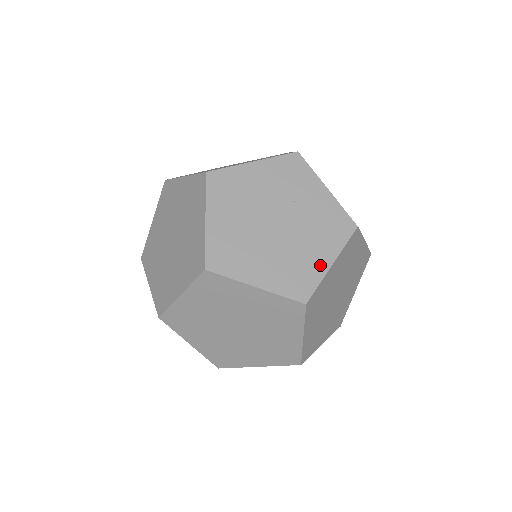
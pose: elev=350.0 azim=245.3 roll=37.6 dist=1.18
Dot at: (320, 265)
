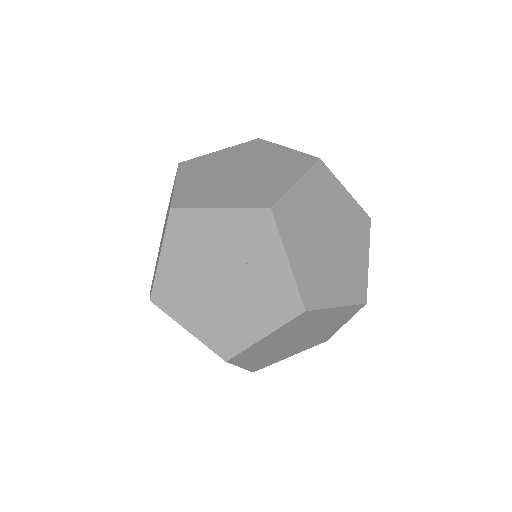
Dot at: (251, 334)
